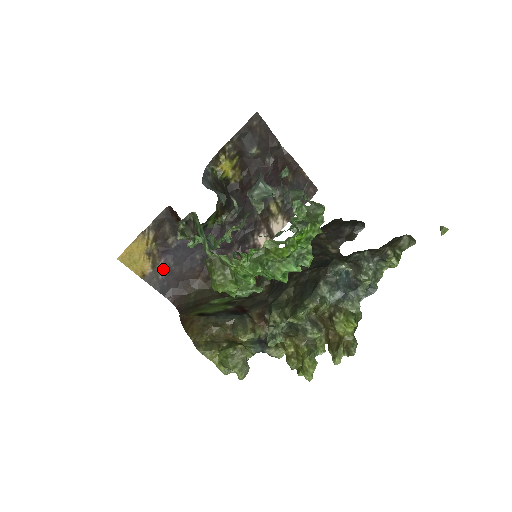
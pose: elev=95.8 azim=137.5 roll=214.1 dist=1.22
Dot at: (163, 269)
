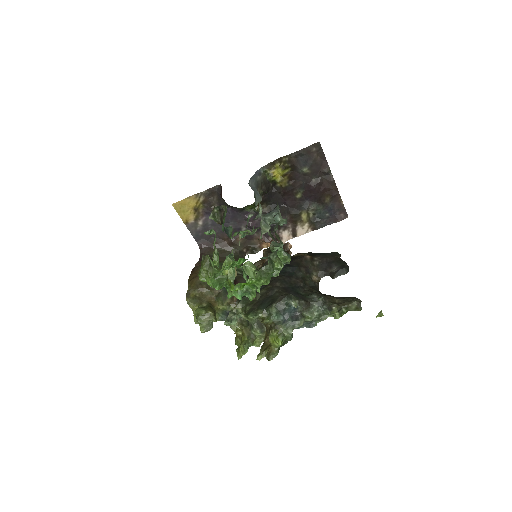
Dot at: (202, 224)
